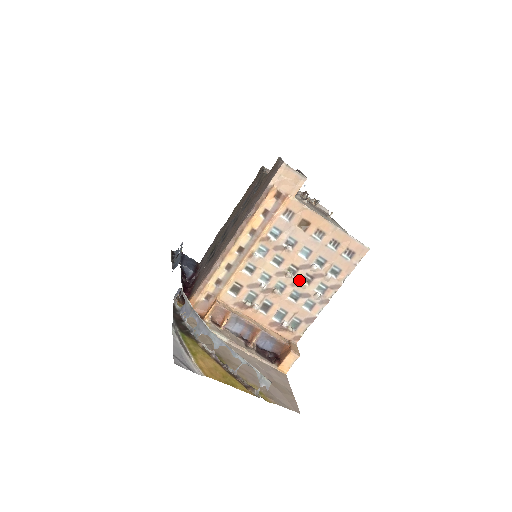
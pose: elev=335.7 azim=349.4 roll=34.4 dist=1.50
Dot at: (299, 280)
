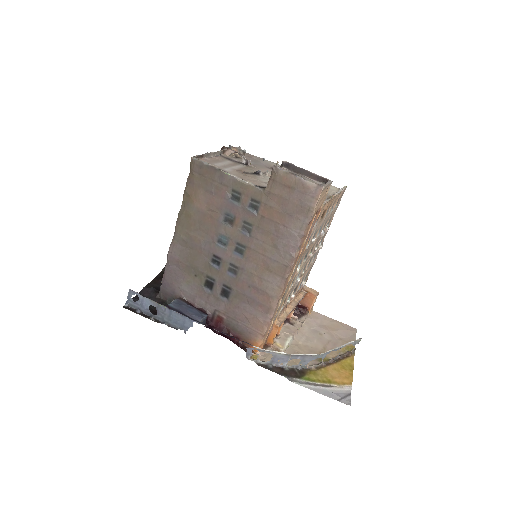
Dot at: (313, 251)
